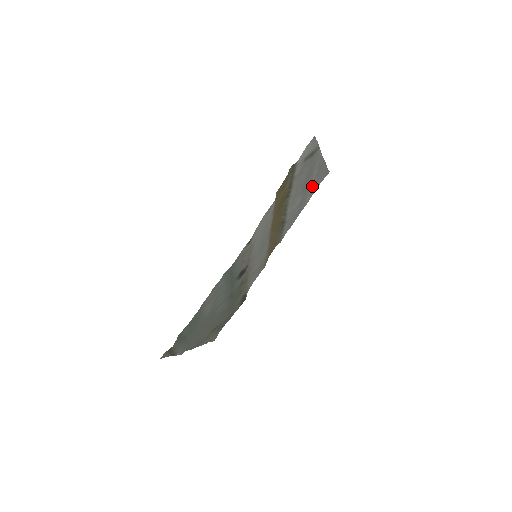
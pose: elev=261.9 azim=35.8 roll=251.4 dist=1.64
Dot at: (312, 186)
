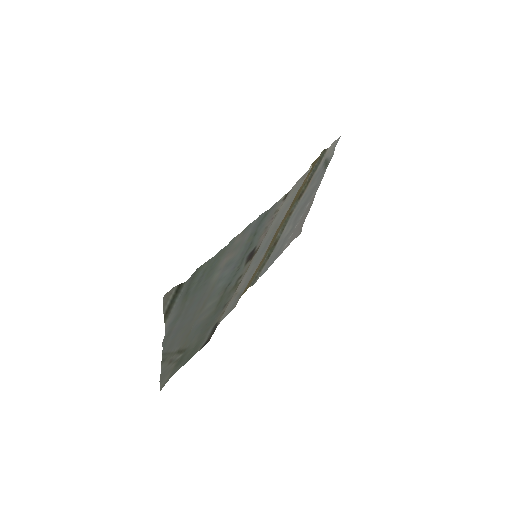
Dot at: (294, 229)
